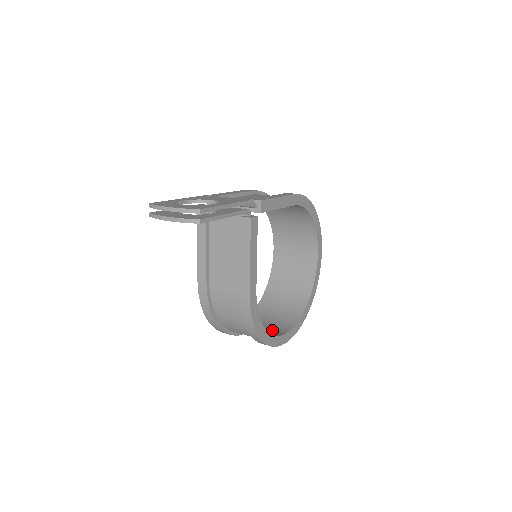
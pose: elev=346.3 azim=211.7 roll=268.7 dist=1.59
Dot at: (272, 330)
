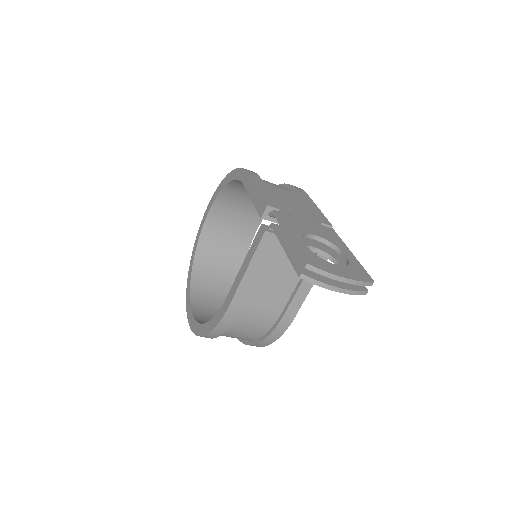
Dot at: occluded
